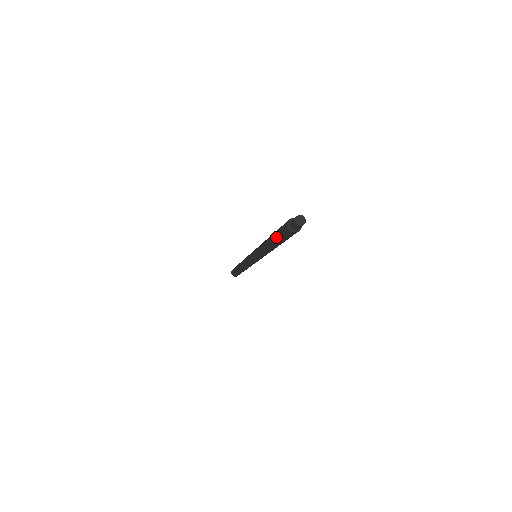
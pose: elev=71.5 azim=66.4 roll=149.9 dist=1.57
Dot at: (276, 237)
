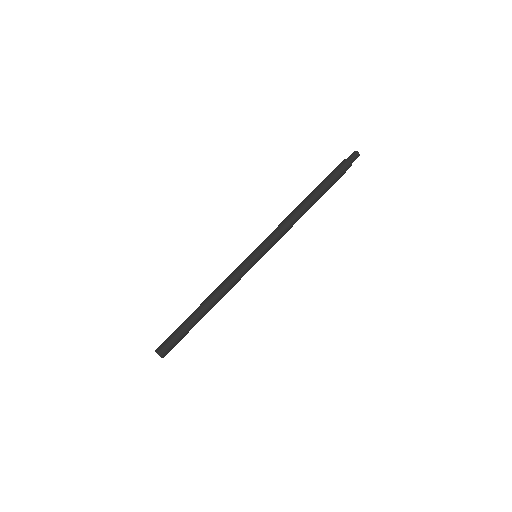
Dot at: (323, 181)
